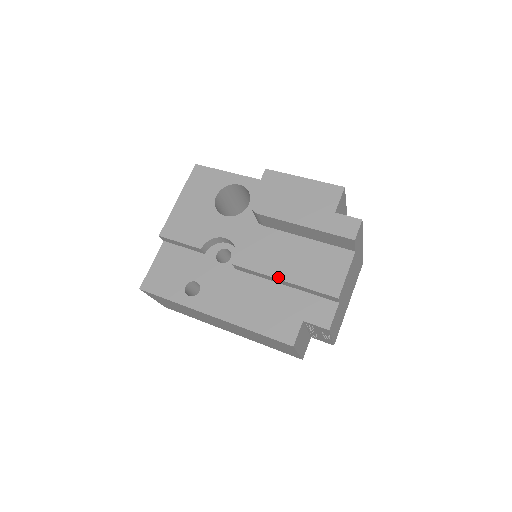
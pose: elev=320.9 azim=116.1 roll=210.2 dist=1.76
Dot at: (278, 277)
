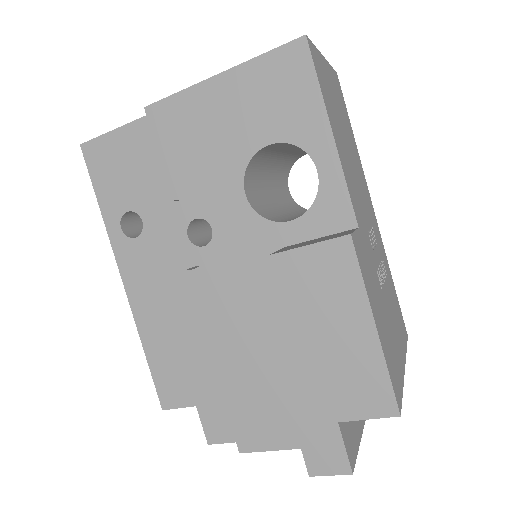
Dot at: (212, 353)
